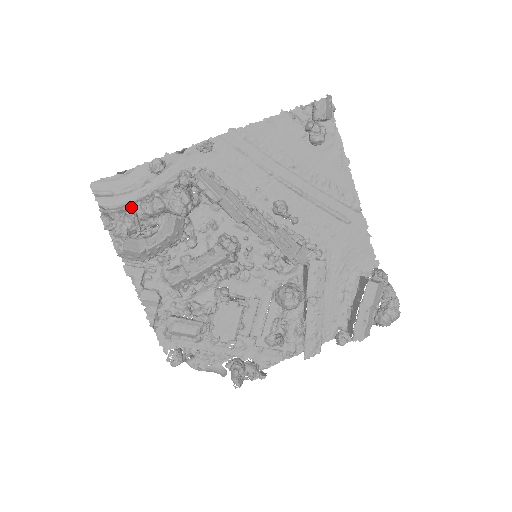
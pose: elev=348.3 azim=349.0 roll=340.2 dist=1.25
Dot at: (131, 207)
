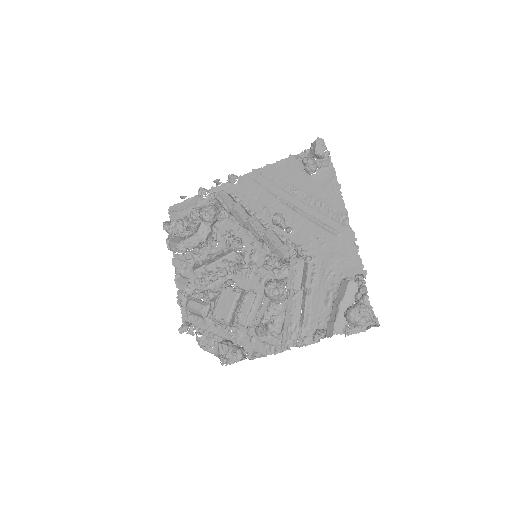
Dot at: (183, 218)
